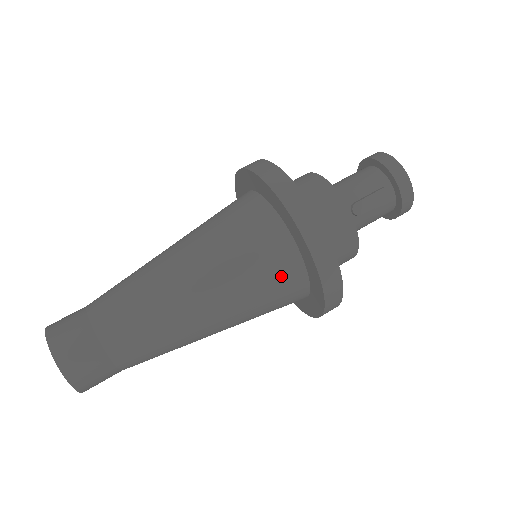
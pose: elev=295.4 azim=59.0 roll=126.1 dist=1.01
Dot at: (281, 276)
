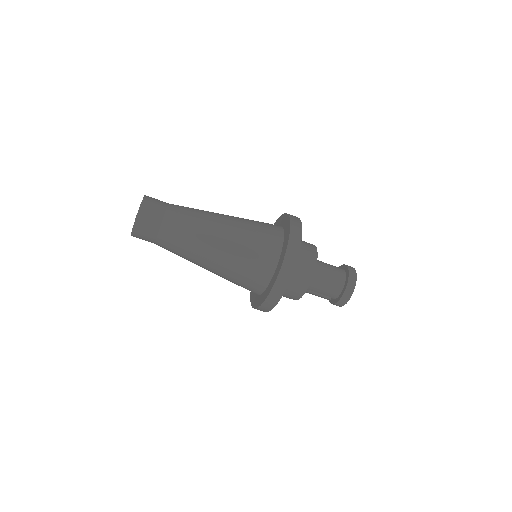
Dot at: occluded
